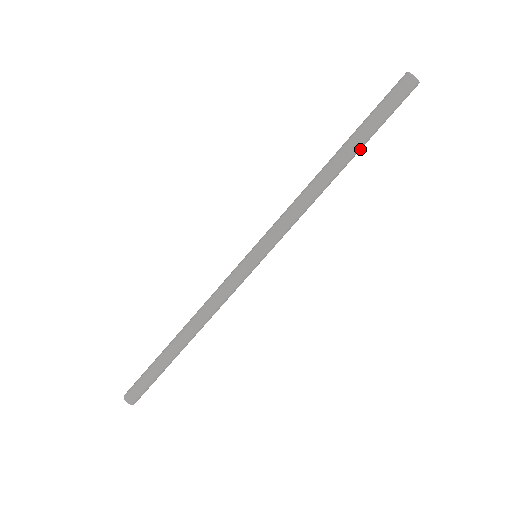
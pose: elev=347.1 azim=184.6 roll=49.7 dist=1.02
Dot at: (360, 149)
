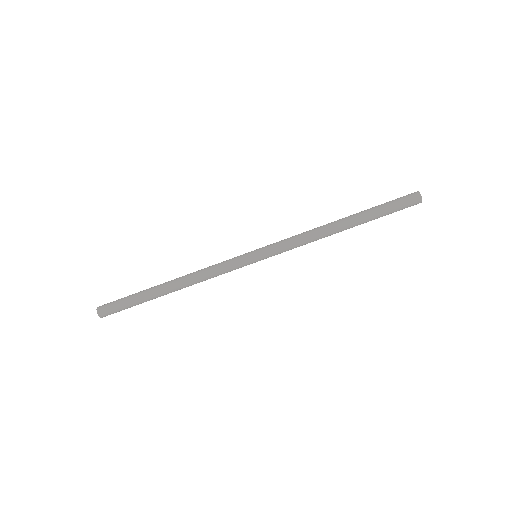
Dot at: (364, 221)
